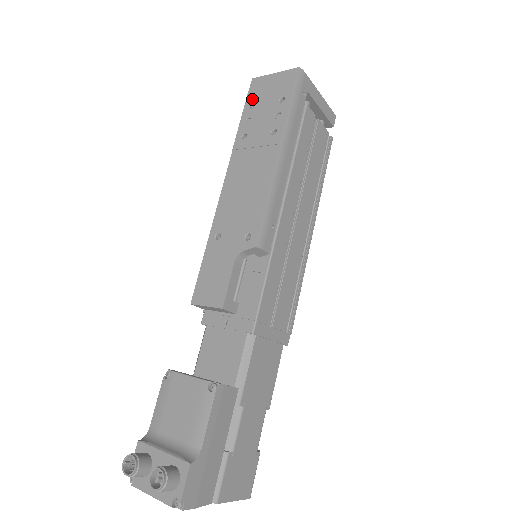
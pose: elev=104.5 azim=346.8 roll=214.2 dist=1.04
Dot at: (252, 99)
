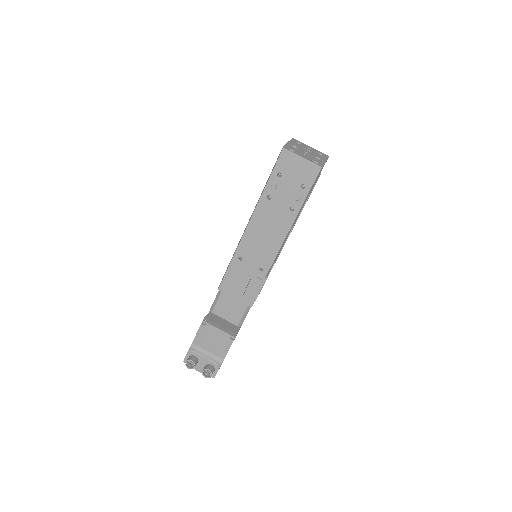
Dot at: (280, 169)
